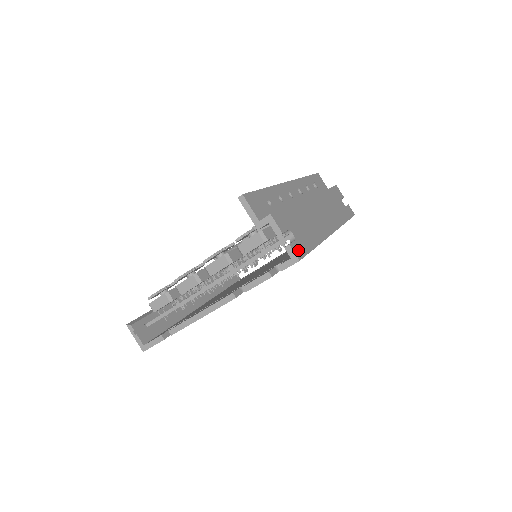
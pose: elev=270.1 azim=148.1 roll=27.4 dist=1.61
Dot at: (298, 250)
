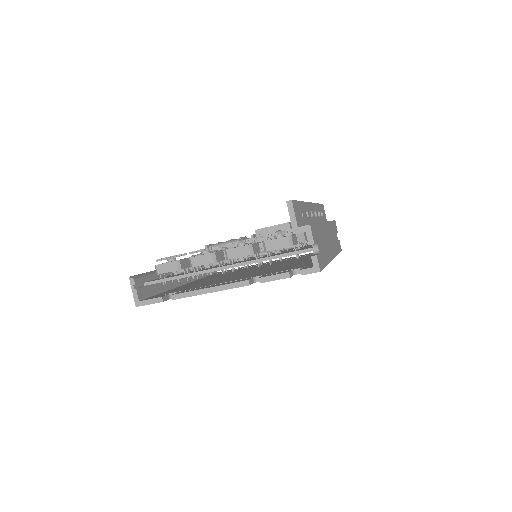
Dot at: (320, 262)
